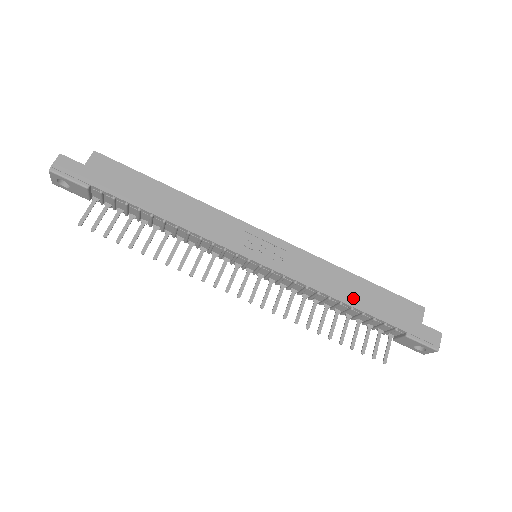
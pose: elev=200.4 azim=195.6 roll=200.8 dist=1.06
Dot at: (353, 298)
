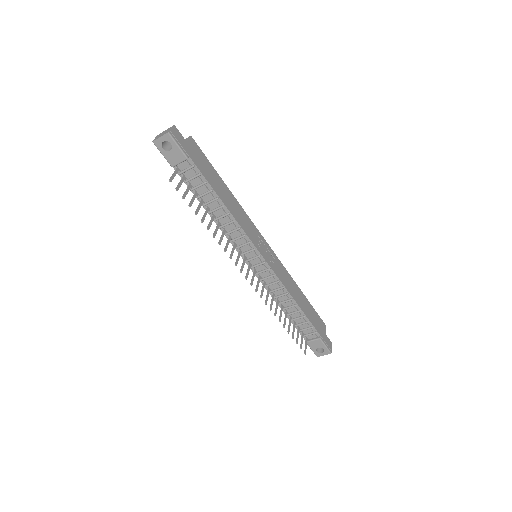
Dot at: (301, 304)
